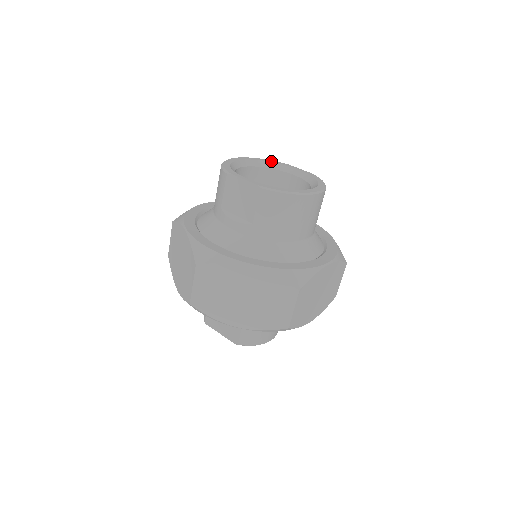
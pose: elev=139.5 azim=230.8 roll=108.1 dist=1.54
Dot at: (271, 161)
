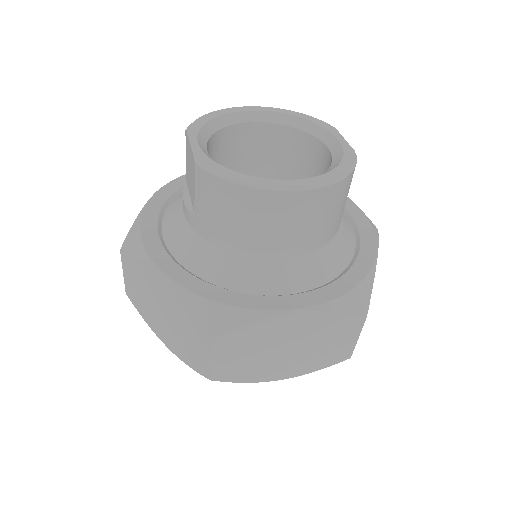
Dot at: (309, 118)
